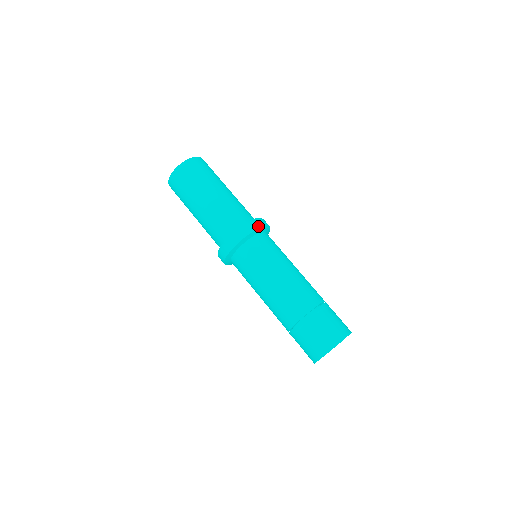
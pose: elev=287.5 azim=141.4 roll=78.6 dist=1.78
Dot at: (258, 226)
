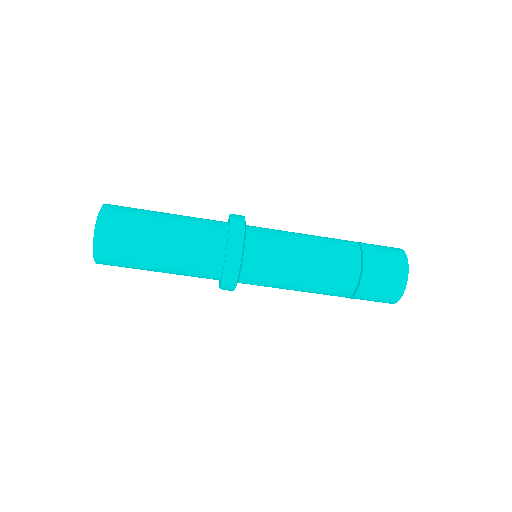
Dot at: (239, 251)
